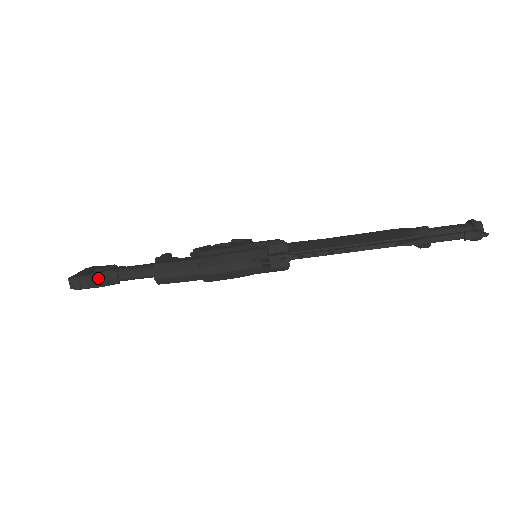
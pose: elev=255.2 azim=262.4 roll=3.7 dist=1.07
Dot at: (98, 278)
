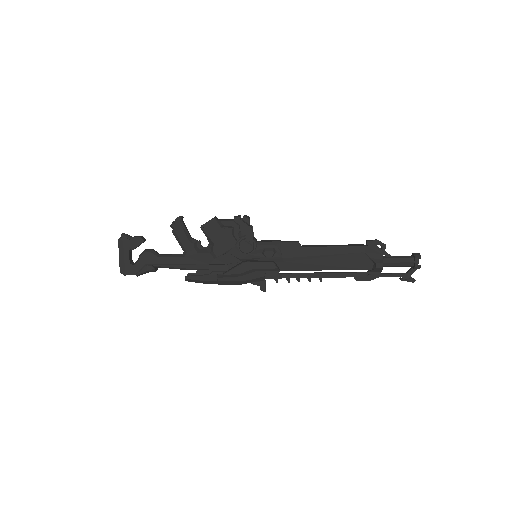
Dot at: occluded
